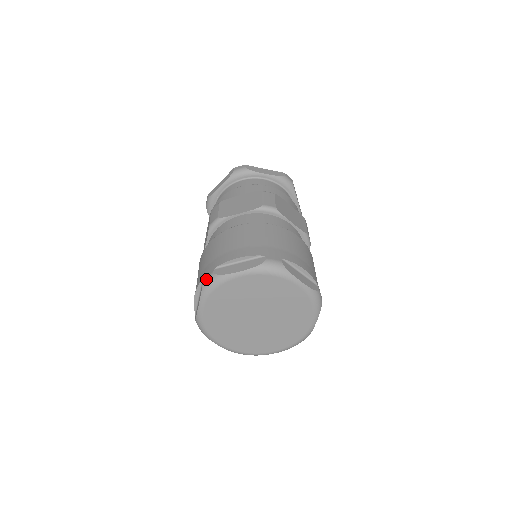
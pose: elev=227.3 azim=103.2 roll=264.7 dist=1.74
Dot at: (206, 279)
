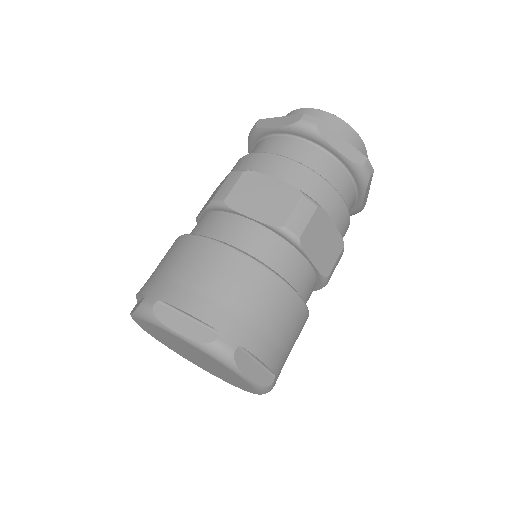
Dot at: (144, 304)
